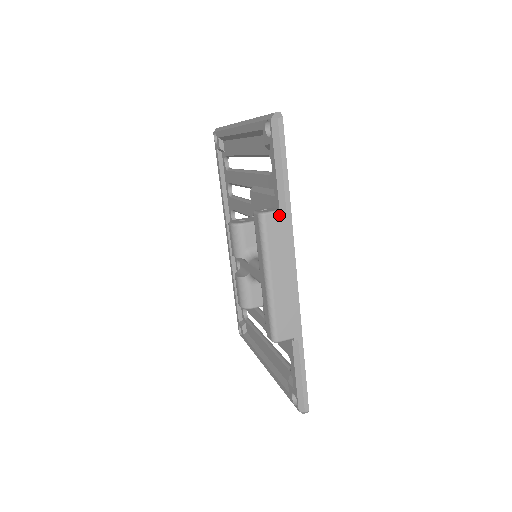
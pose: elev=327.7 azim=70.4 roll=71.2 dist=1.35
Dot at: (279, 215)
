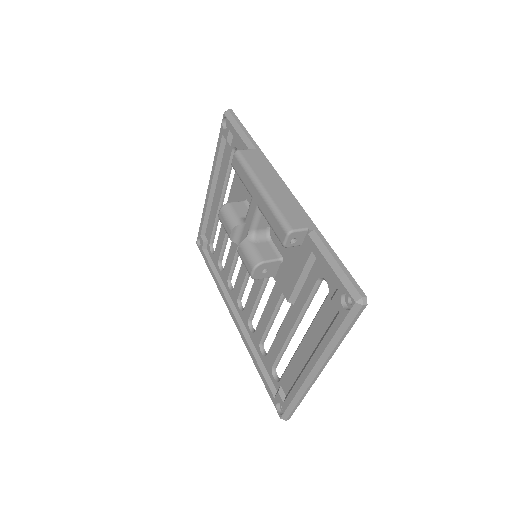
Dot at: (251, 151)
